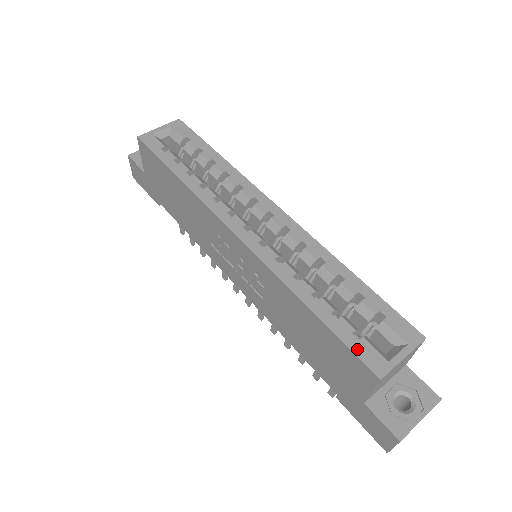
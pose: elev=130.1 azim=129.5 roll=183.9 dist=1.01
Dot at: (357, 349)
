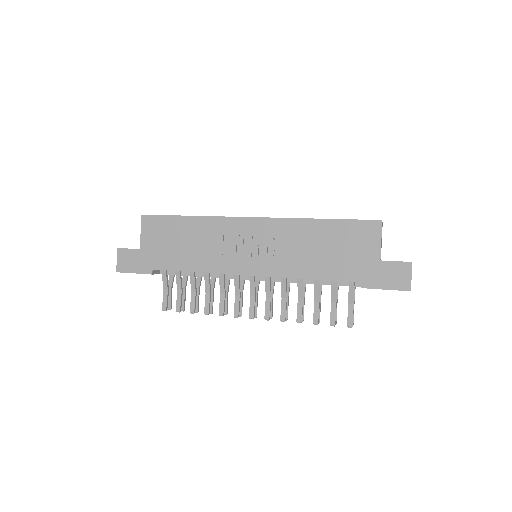
Dot at: (360, 220)
